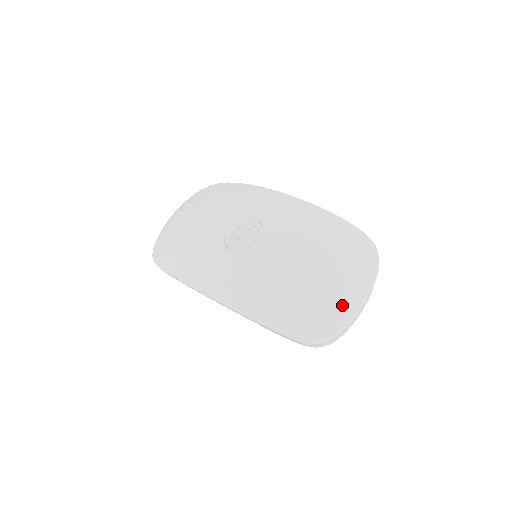
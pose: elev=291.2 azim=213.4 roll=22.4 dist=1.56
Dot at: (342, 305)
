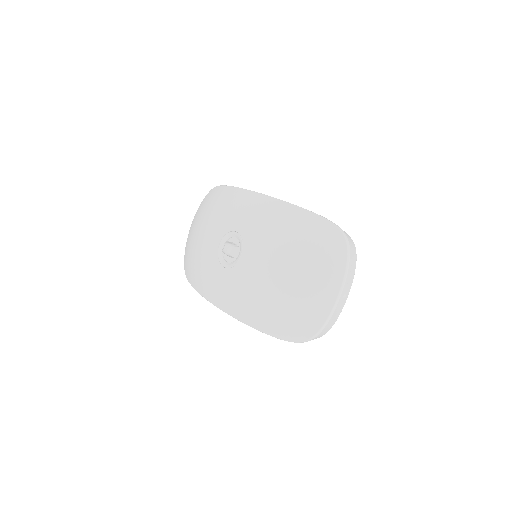
Dot at: (317, 305)
